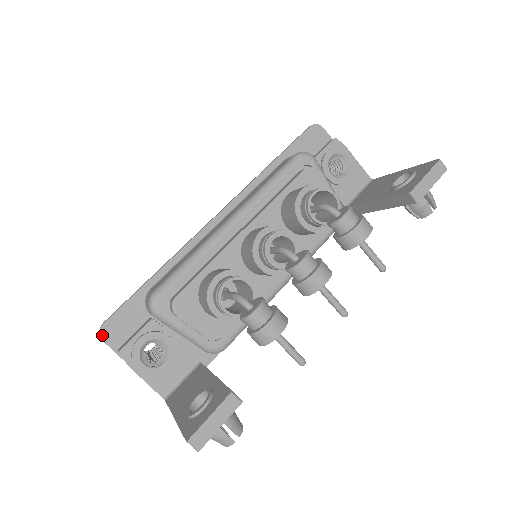
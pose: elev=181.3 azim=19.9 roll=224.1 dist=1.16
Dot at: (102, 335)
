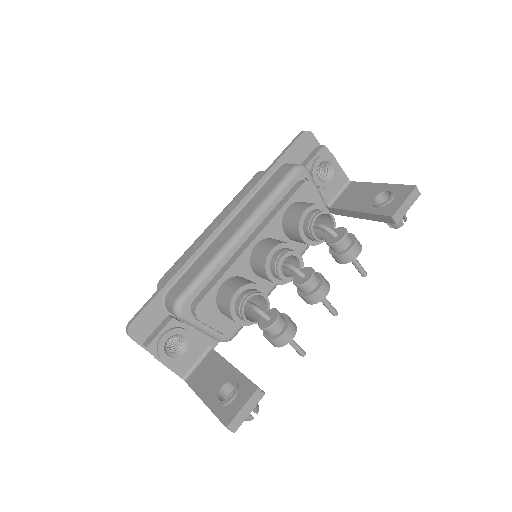
Dot at: (130, 333)
